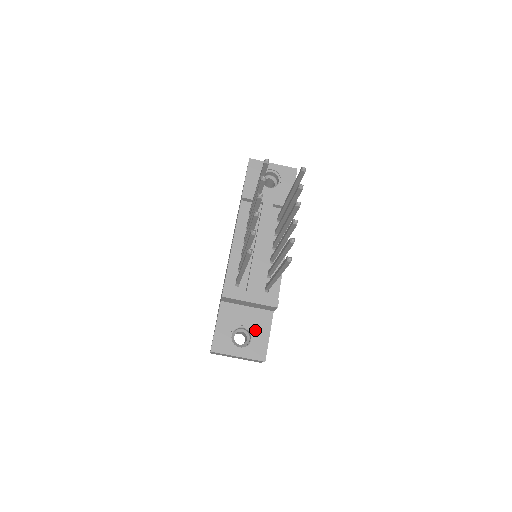
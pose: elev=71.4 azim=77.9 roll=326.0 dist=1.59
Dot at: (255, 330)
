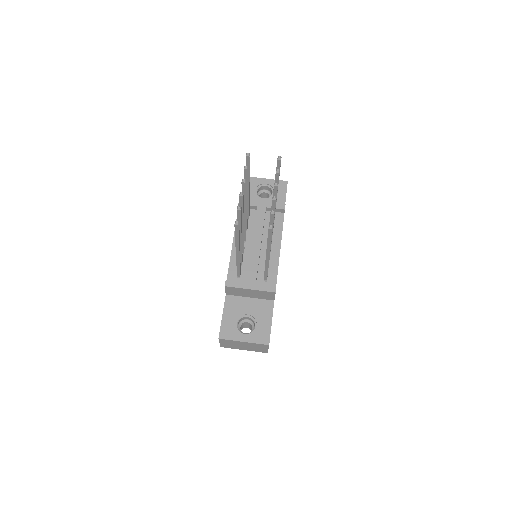
Dot at: (258, 318)
